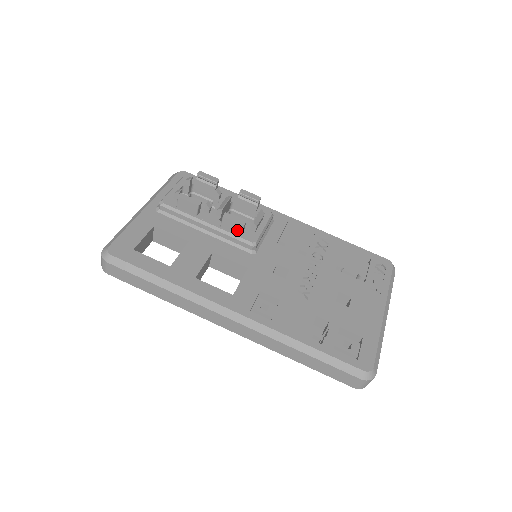
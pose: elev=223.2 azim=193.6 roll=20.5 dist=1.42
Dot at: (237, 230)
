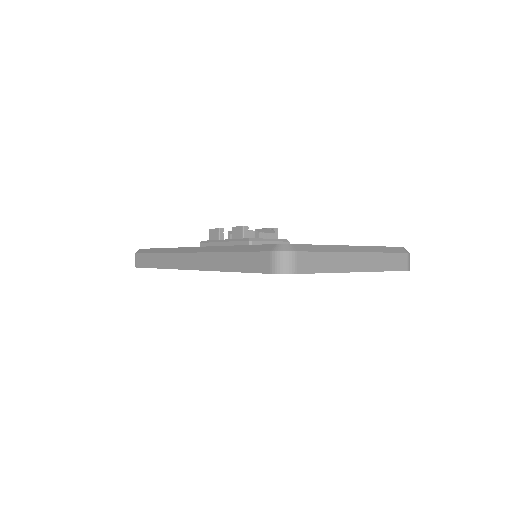
Dot at: (240, 234)
